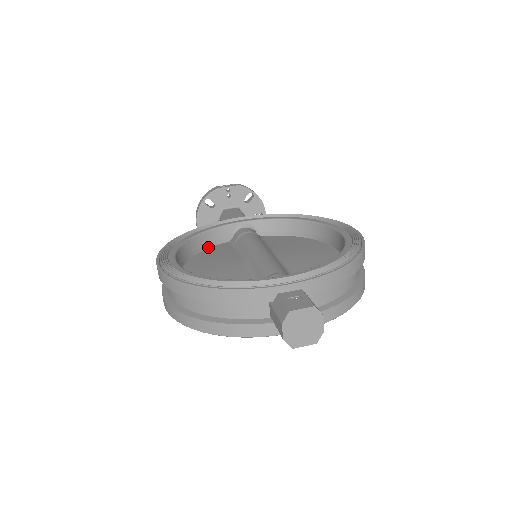
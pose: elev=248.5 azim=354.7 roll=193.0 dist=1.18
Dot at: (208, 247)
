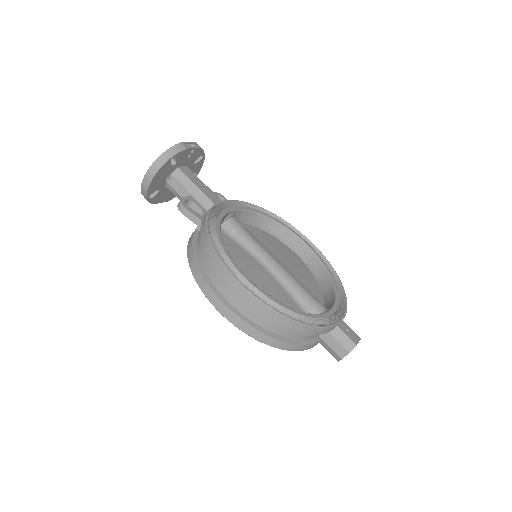
Dot at: occluded
